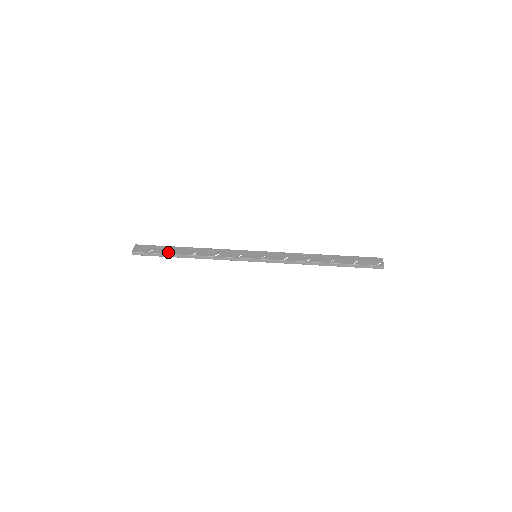
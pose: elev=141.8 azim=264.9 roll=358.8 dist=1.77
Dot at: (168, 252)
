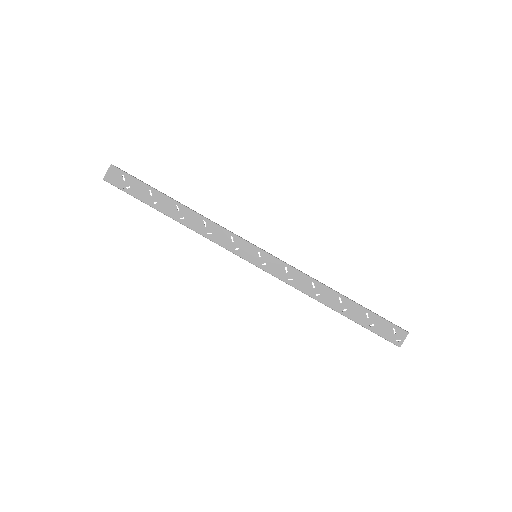
Dot at: (148, 201)
